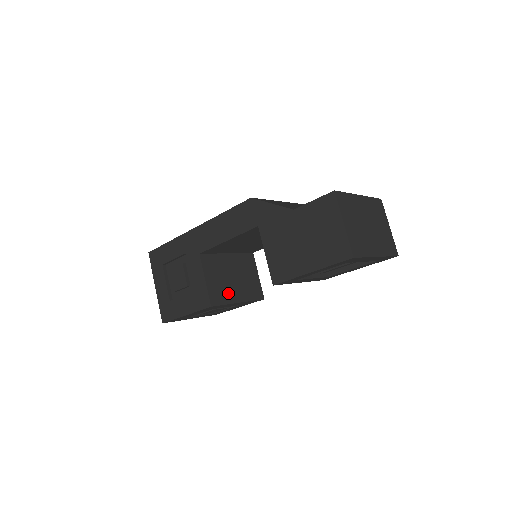
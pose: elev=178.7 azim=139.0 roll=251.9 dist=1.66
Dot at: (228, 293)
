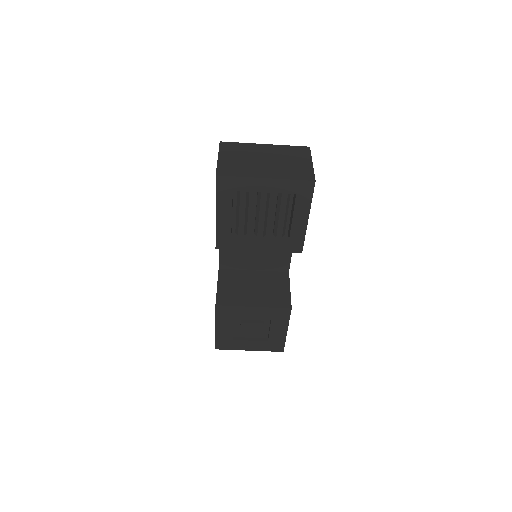
Dot at: (241, 298)
